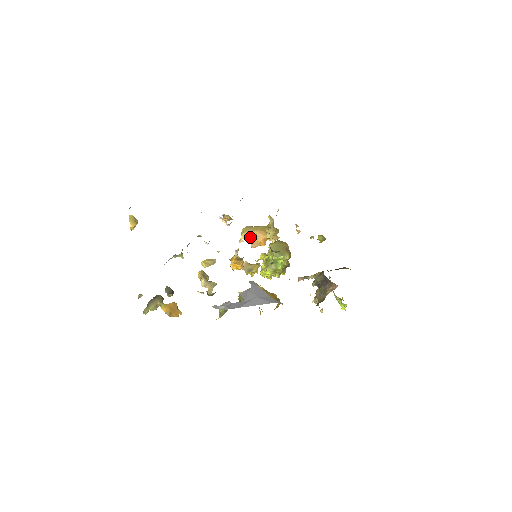
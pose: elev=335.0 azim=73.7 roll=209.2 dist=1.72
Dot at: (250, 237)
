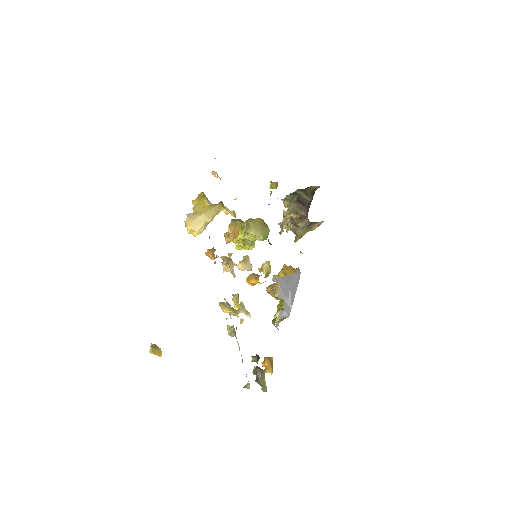
Dot at: occluded
